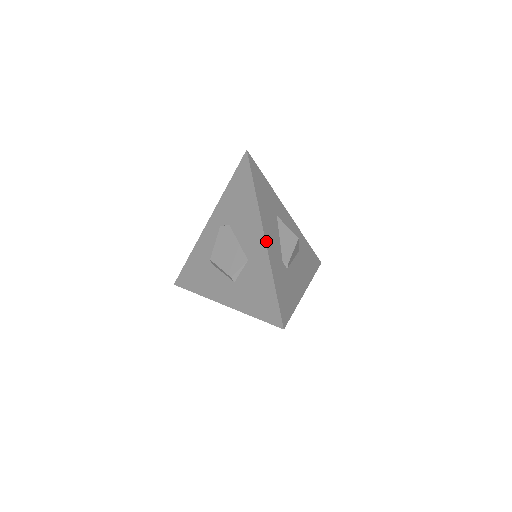
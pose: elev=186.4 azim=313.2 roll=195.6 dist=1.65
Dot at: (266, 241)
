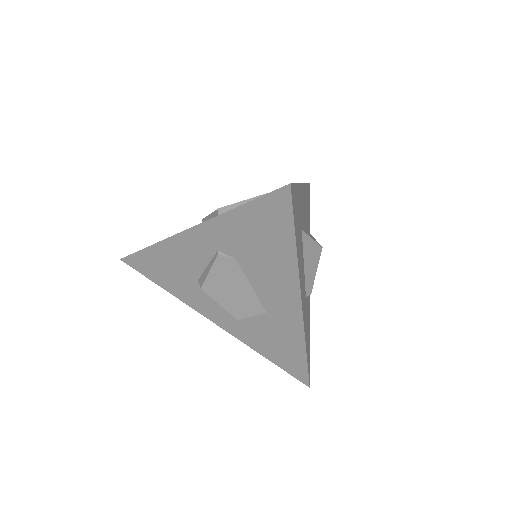
Dot at: (302, 311)
